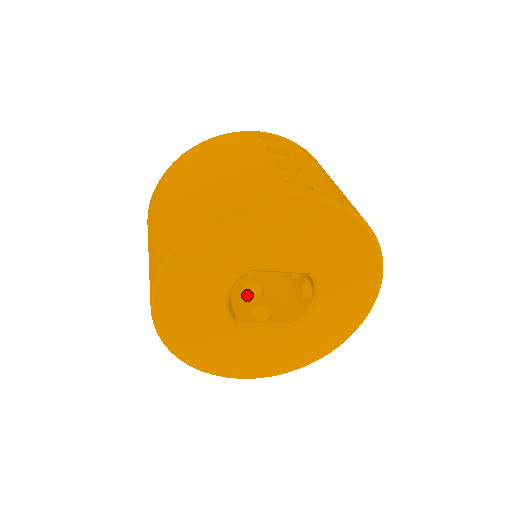
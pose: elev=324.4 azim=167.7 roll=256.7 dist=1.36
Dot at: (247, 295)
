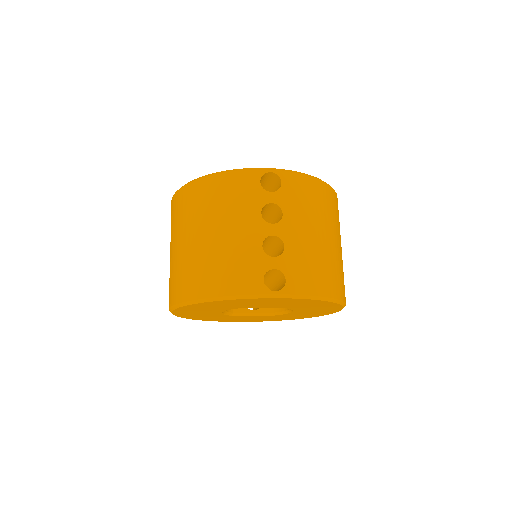
Dot at: occluded
